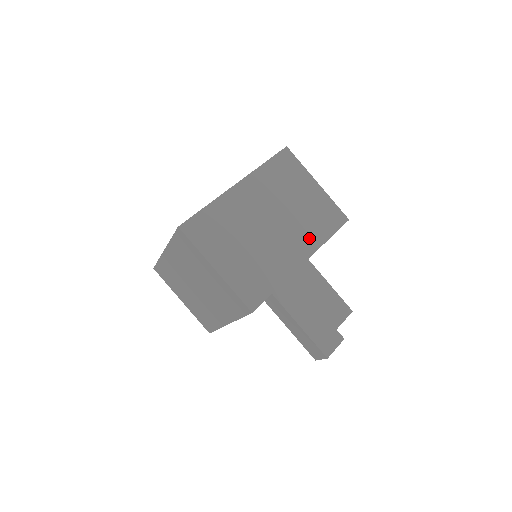
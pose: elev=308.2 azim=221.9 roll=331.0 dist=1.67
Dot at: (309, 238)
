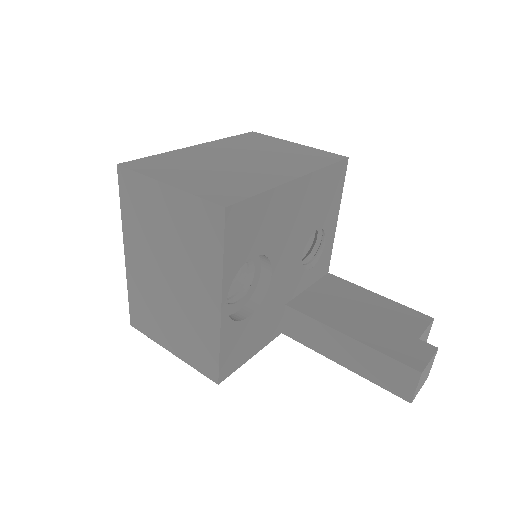
Dot at: (298, 166)
